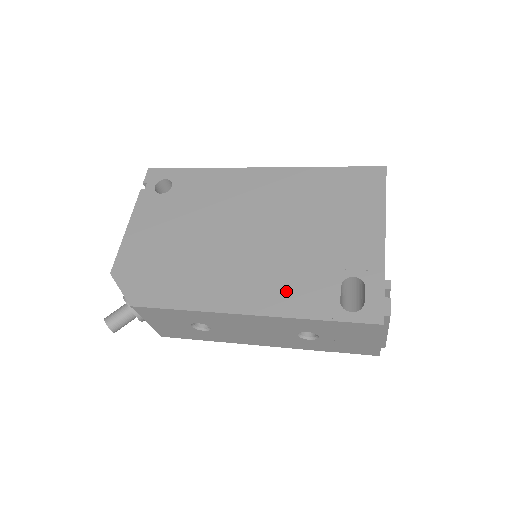
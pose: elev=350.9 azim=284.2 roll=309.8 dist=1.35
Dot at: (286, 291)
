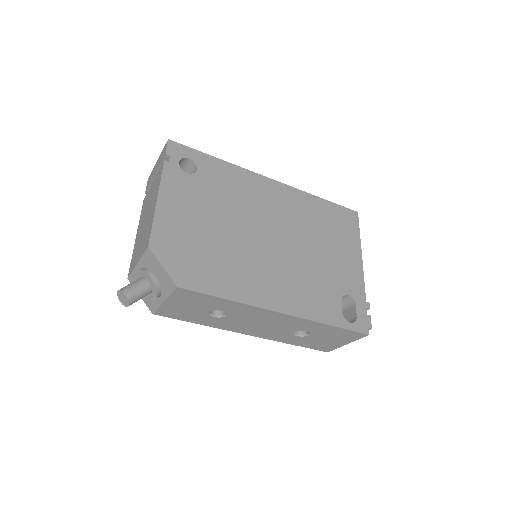
Dot at: (307, 298)
